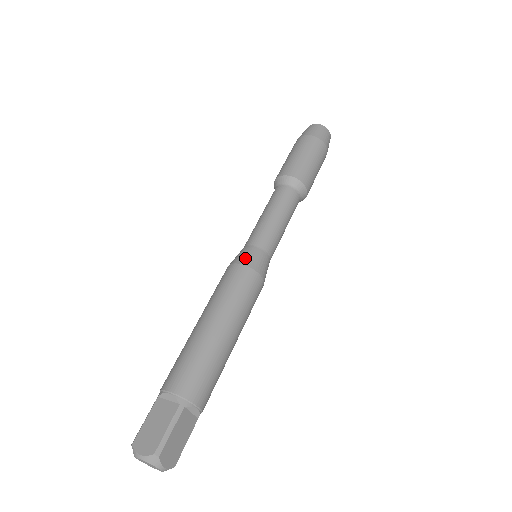
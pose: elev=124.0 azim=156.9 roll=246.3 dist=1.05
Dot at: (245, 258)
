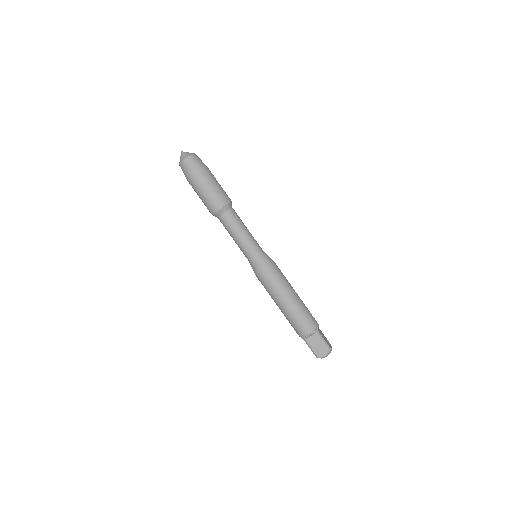
Dot at: (263, 265)
